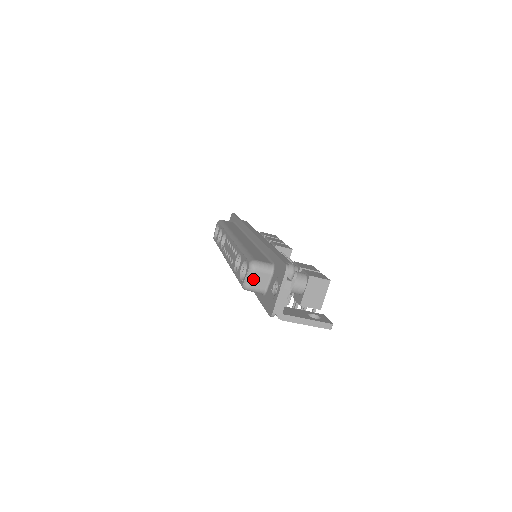
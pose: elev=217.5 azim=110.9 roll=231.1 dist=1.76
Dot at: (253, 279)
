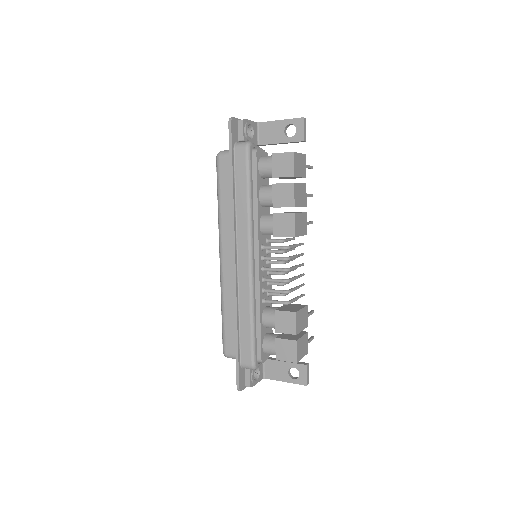
Dot at: occluded
